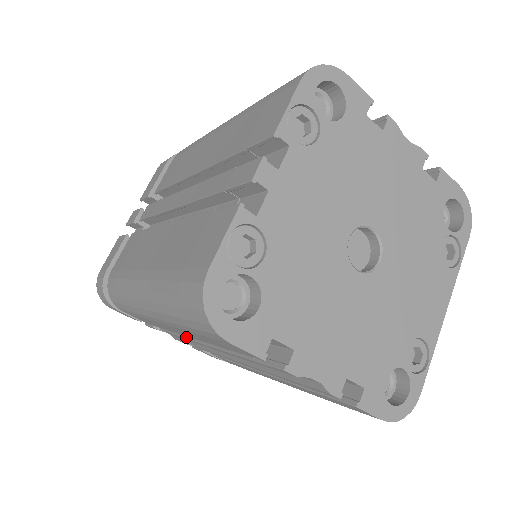
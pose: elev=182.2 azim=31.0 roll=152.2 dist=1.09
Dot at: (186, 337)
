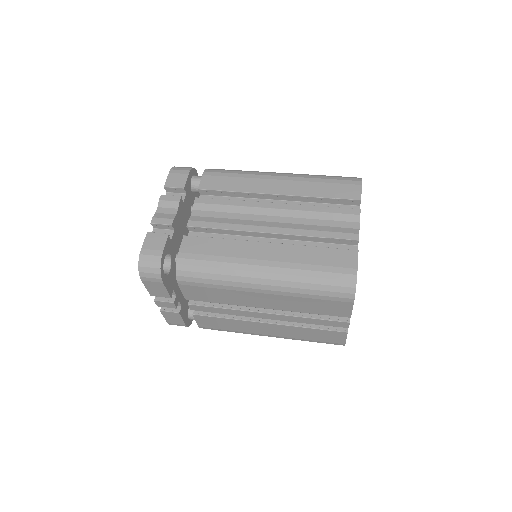
Dot at: occluded
